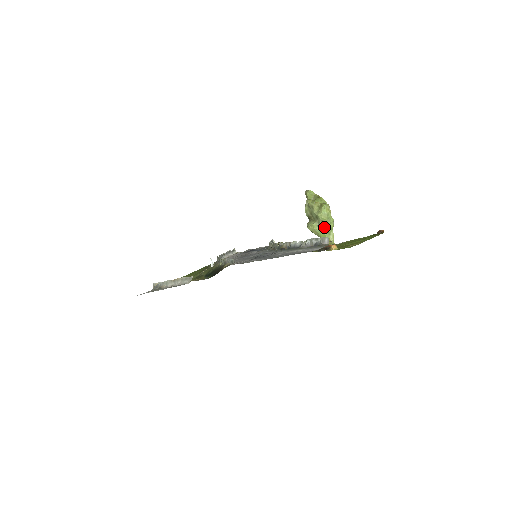
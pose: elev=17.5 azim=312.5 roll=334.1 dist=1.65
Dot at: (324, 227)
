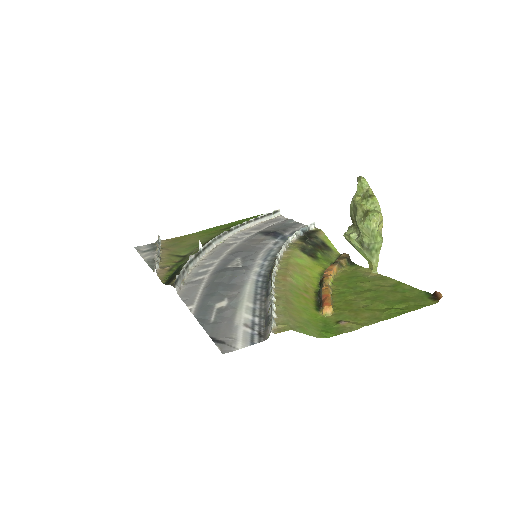
Dot at: (364, 245)
